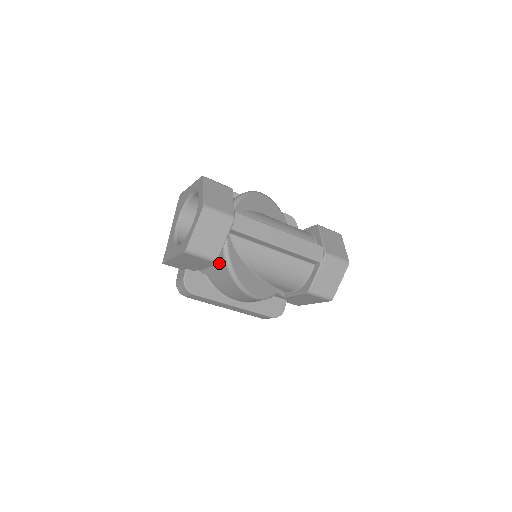
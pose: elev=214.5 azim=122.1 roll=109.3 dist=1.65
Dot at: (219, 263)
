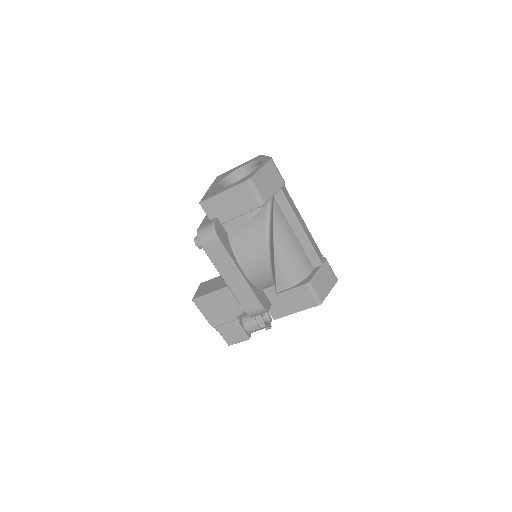
Dot at: (257, 216)
